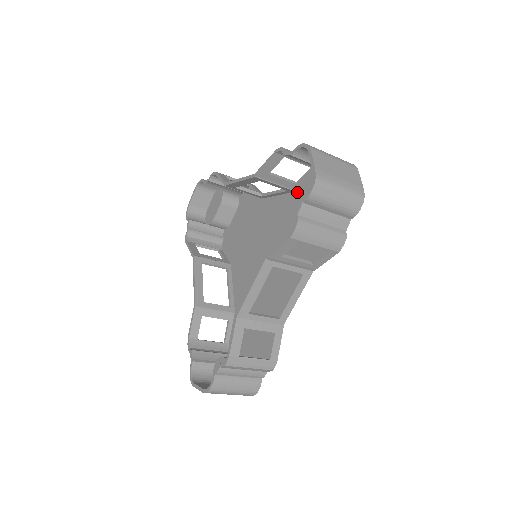
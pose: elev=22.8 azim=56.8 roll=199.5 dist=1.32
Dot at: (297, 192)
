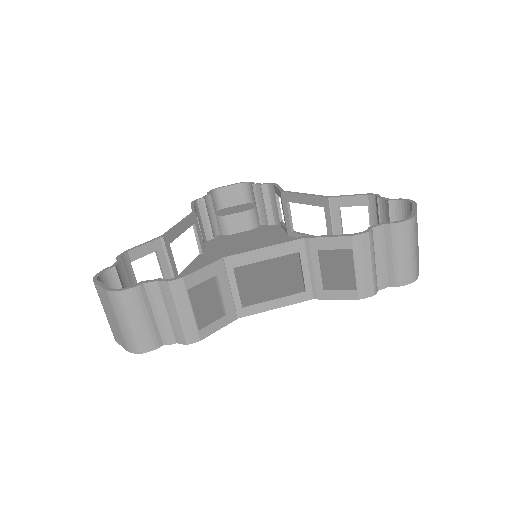
Dot at: occluded
